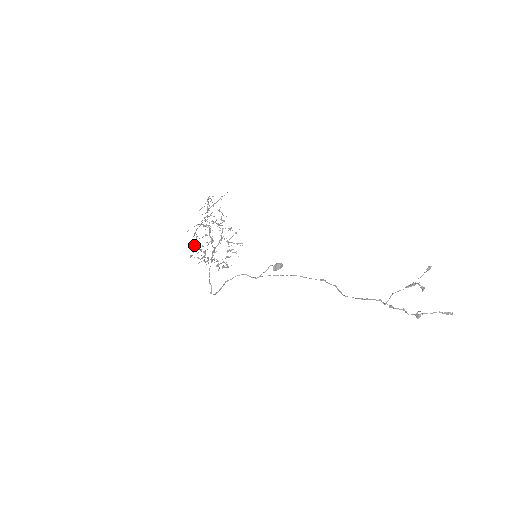
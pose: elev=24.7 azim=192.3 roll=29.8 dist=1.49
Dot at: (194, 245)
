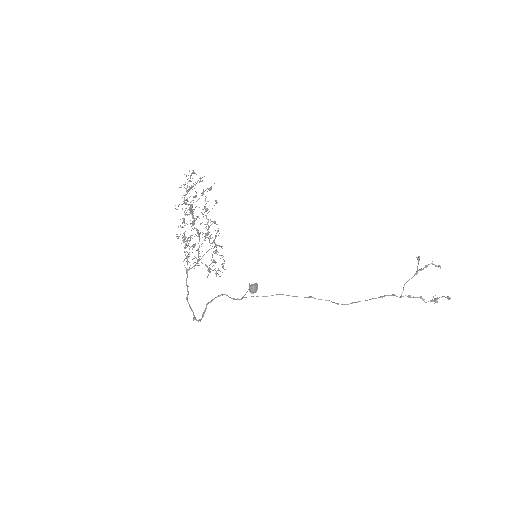
Dot at: (176, 236)
